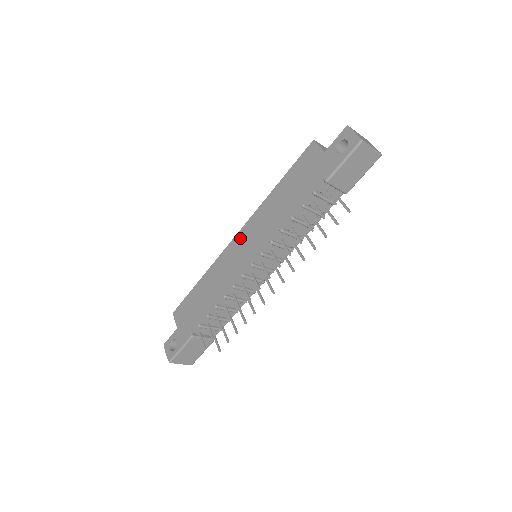
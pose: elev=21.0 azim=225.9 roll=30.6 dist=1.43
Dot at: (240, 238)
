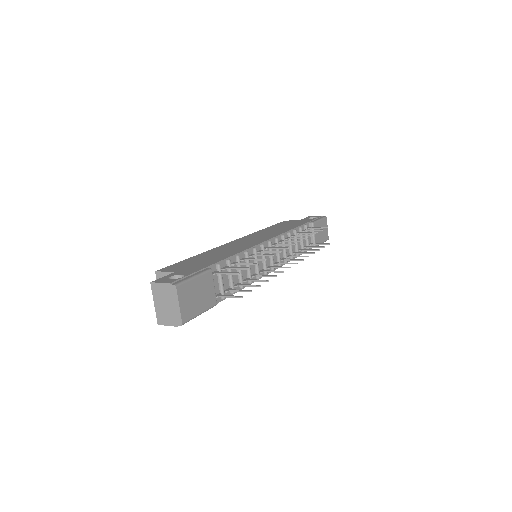
Dot at: (242, 239)
